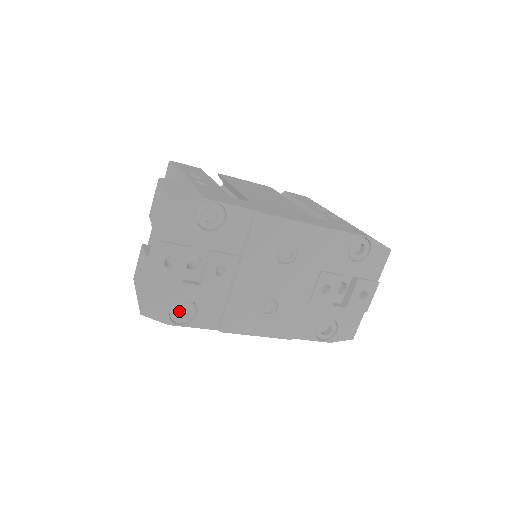
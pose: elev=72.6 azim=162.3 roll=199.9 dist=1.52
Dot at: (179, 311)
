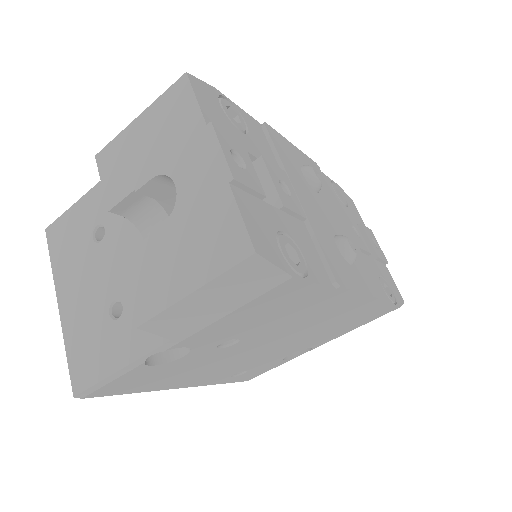
Dot at: occluded
